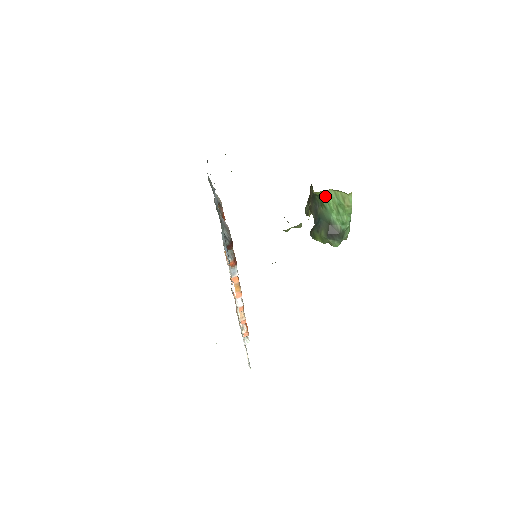
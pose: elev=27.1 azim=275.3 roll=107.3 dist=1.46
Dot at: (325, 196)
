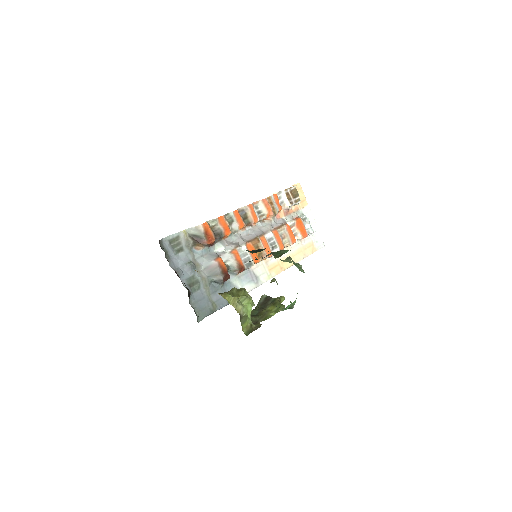
Dot at: occluded
